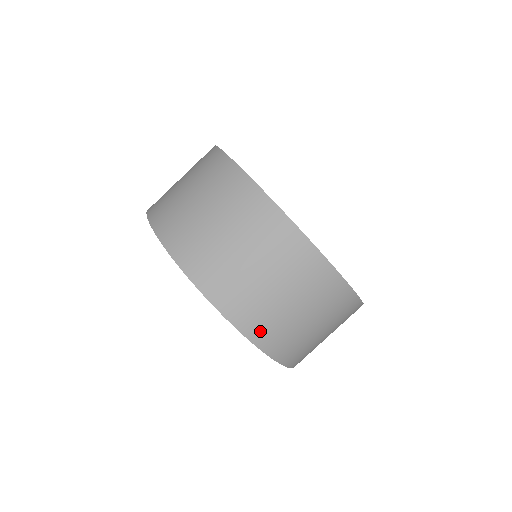
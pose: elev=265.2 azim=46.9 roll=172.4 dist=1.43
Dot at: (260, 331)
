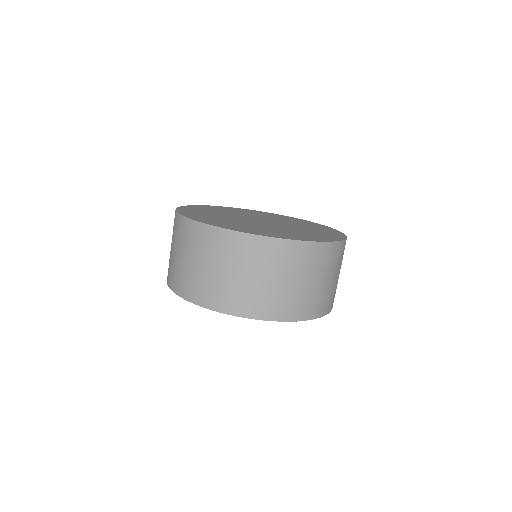
Dot at: (321, 308)
